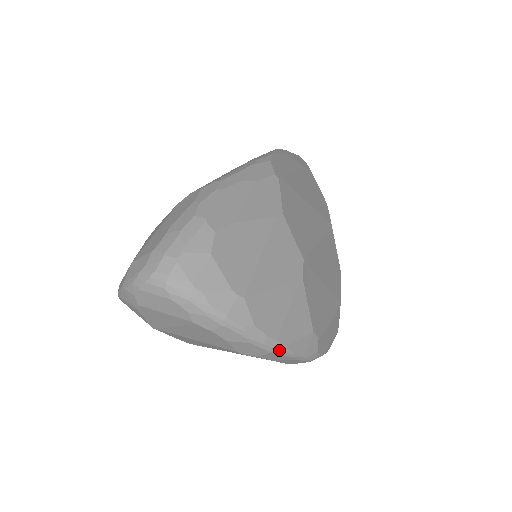
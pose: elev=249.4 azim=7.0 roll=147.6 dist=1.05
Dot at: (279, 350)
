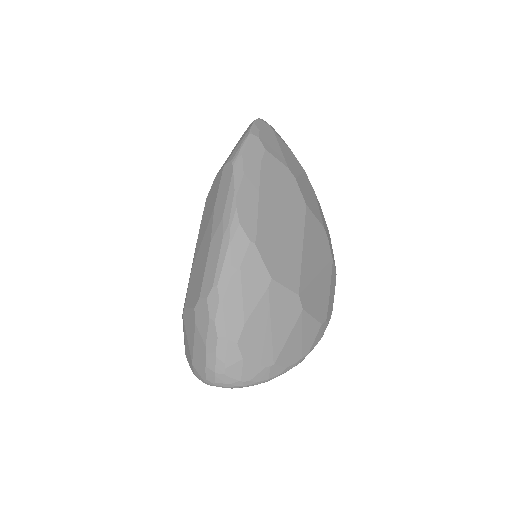
Dot at: occluded
